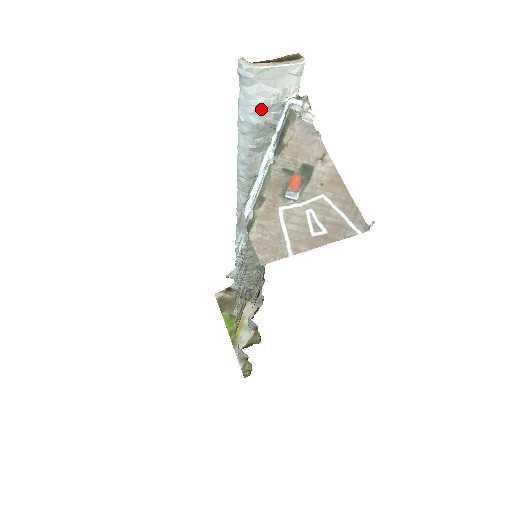
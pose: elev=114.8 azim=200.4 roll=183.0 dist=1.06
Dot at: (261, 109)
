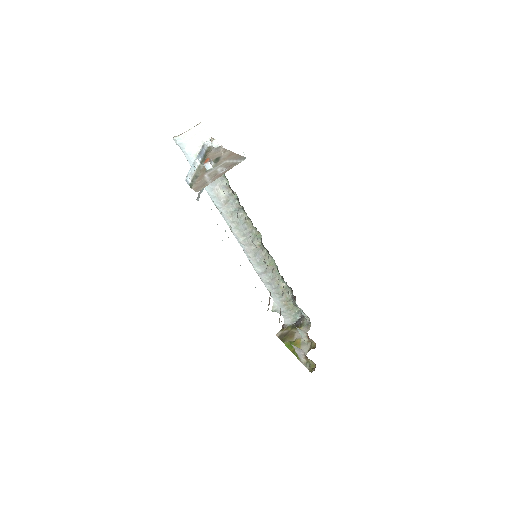
Dot at: occluded
